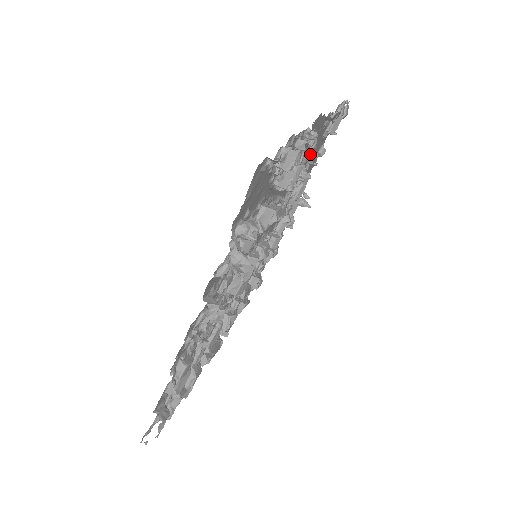
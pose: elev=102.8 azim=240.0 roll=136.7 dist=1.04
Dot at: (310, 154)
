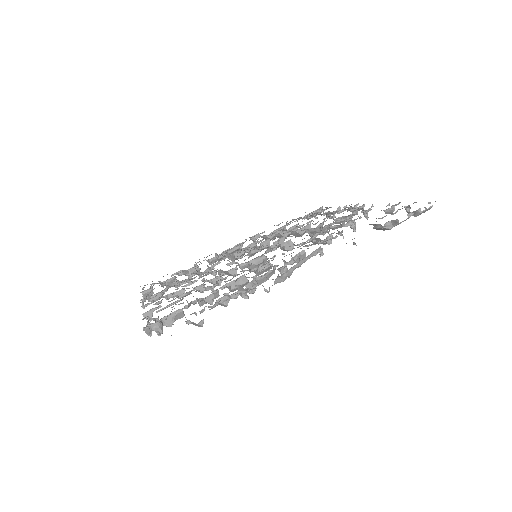
Dot at: (316, 250)
